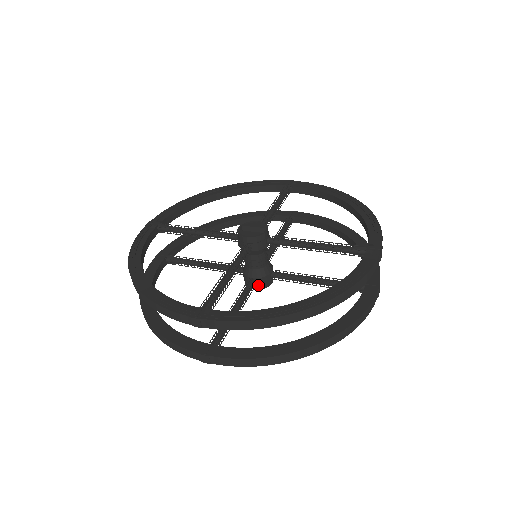
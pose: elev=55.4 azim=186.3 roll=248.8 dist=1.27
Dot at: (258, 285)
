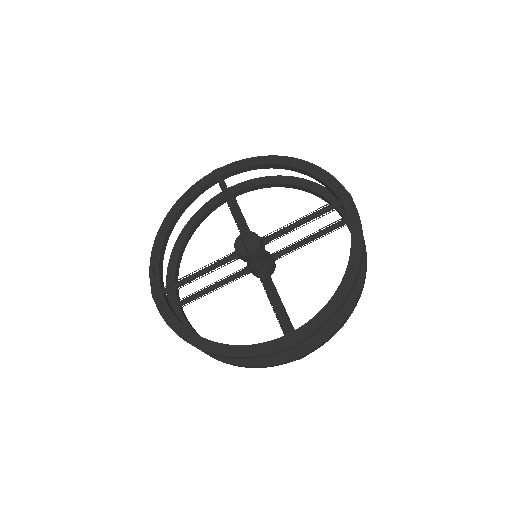
Dot at: (253, 274)
